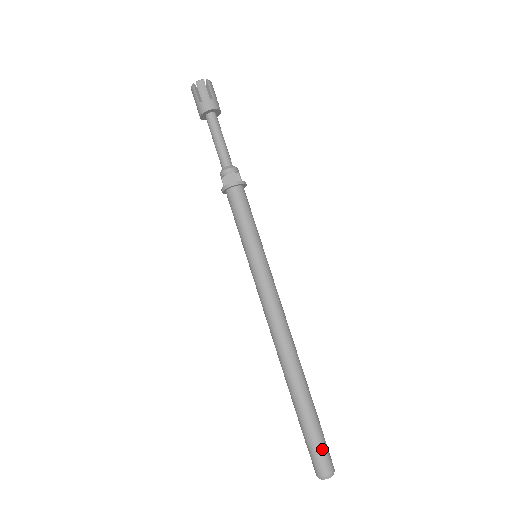
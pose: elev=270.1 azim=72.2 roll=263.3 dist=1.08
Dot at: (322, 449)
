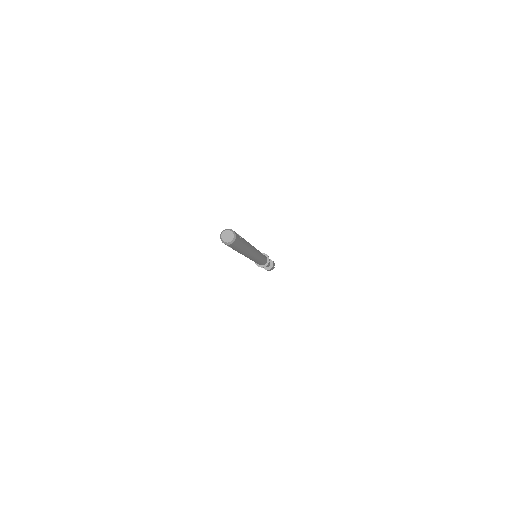
Dot at: occluded
